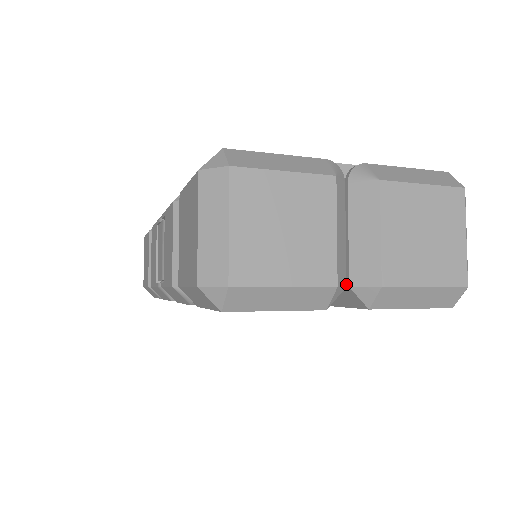
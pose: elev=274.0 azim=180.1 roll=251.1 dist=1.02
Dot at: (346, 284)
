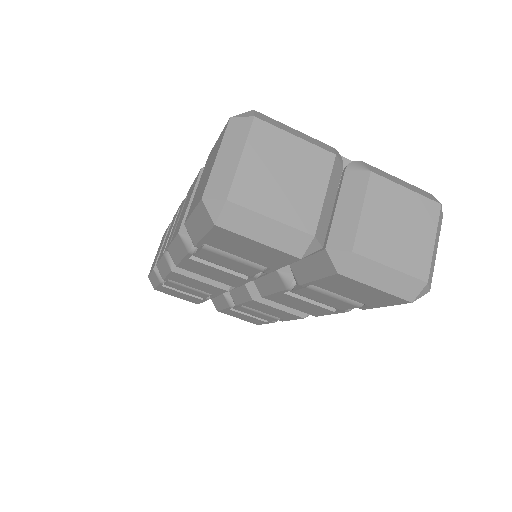
Dot at: (324, 247)
